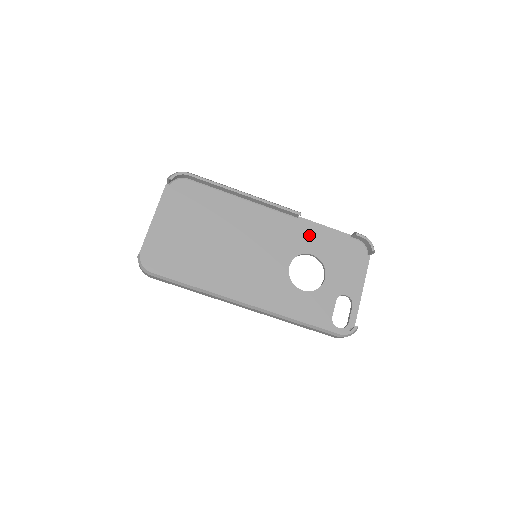
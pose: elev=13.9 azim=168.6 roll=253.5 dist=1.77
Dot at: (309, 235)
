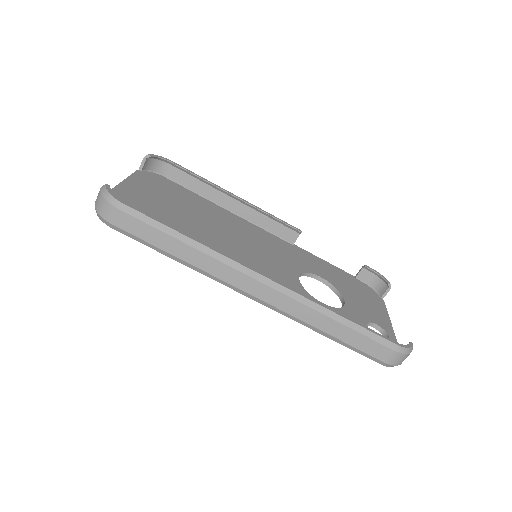
Dot at: (311, 261)
